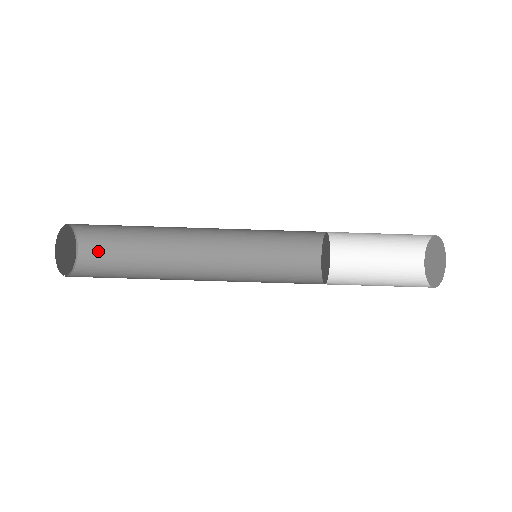
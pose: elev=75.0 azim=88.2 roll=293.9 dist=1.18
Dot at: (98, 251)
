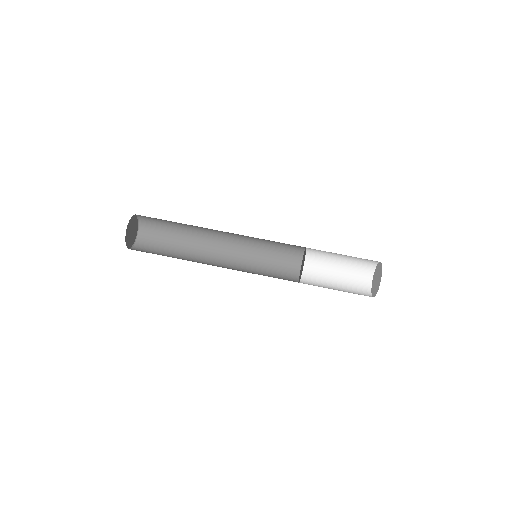
Dot at: (152, 229)
